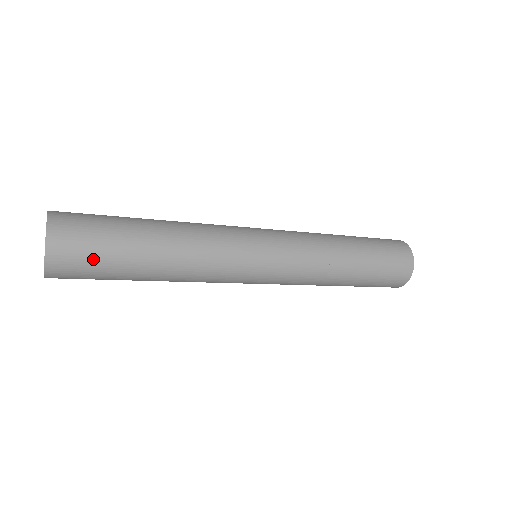
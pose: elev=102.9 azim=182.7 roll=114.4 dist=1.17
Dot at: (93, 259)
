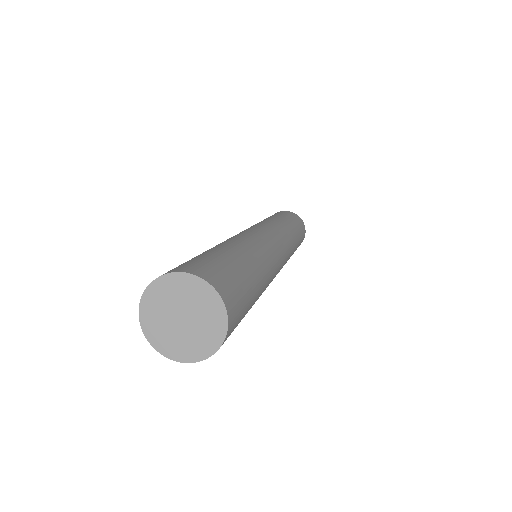
Dot at: (241, 317)
